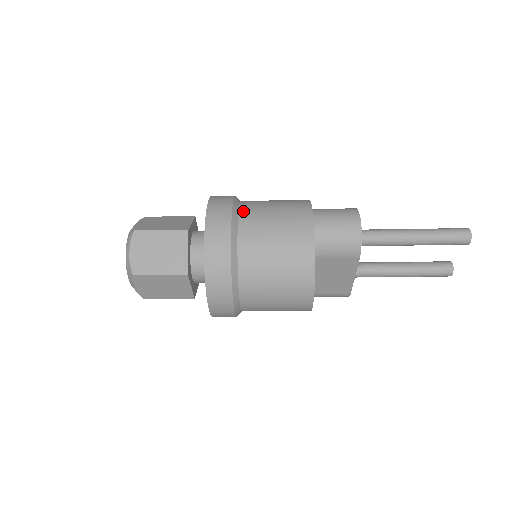
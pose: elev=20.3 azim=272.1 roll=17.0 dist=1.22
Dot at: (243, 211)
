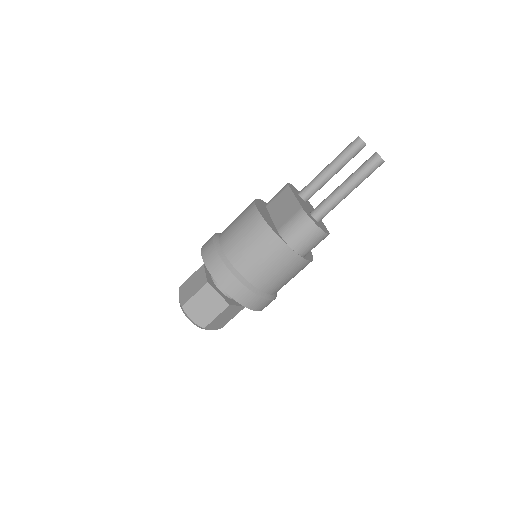
Dot at: occluded
